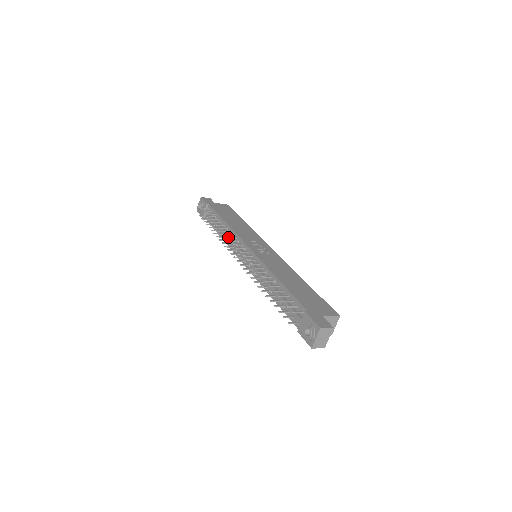
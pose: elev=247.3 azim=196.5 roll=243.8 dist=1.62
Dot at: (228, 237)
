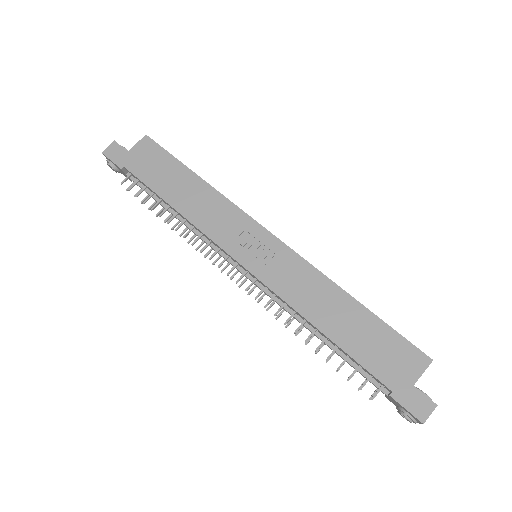
Dot at: (201, 251)
